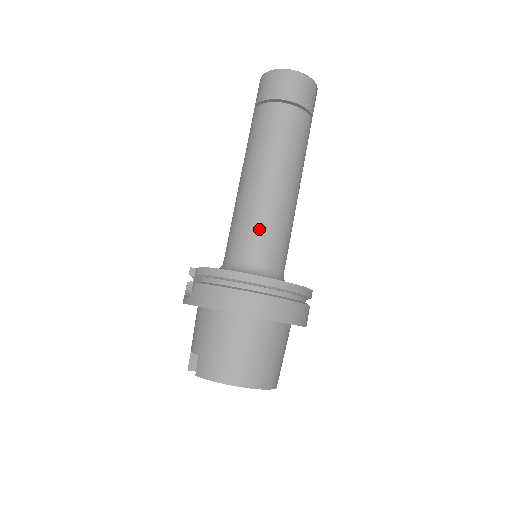
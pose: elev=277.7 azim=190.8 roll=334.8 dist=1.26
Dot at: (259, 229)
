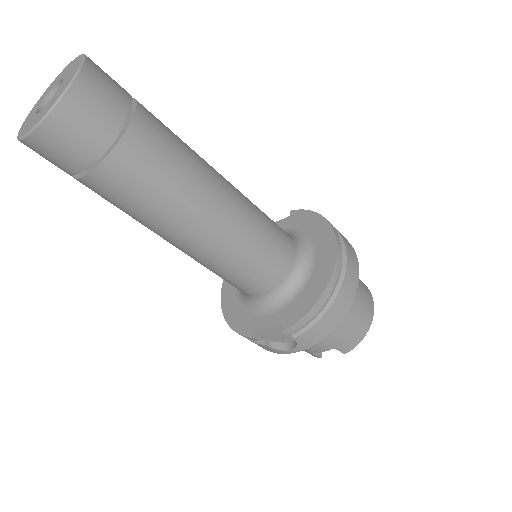
Dot at: (264, 247)
